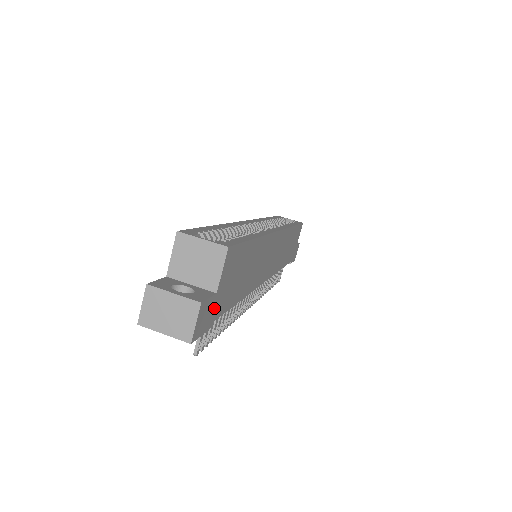
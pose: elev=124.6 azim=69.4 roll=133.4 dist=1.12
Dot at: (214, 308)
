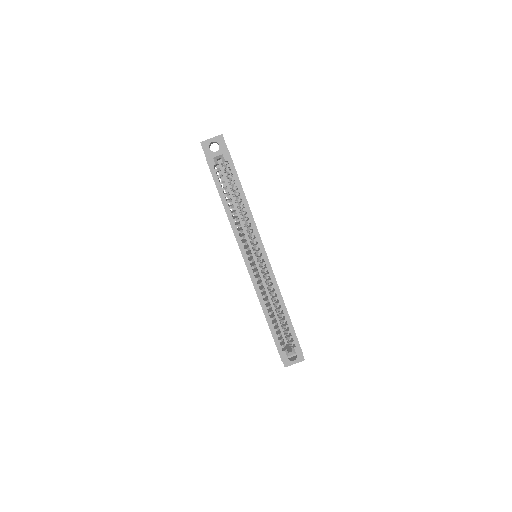
Dot at: occluded
